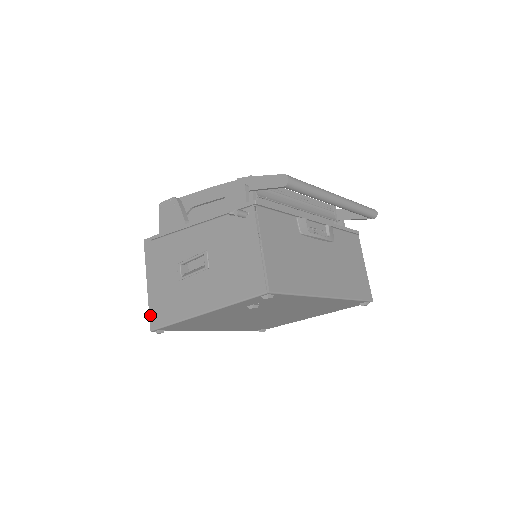
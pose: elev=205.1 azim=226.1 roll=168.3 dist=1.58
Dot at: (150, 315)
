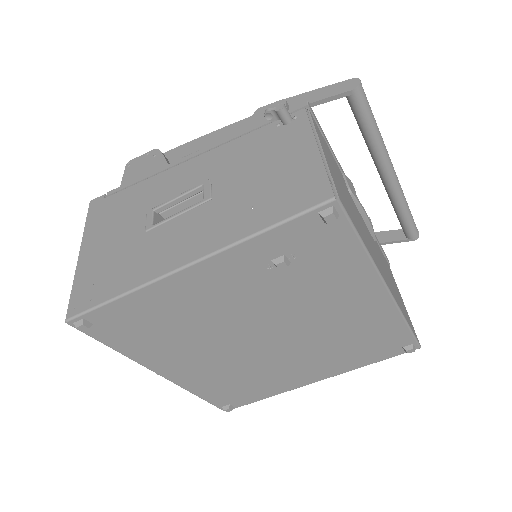
Dot at: (72, 296)
